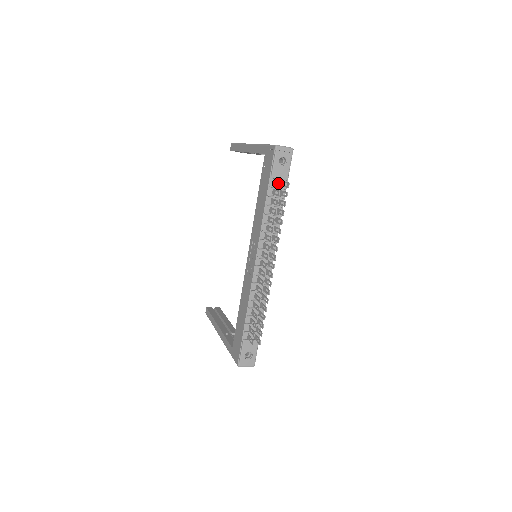
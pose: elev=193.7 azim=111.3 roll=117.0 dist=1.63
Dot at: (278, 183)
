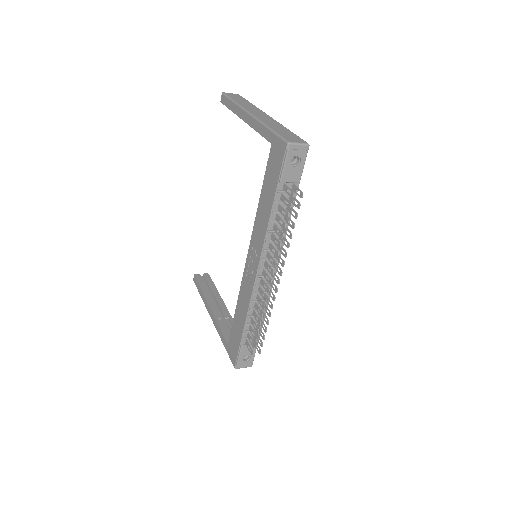
Dot at: (288, 186)
